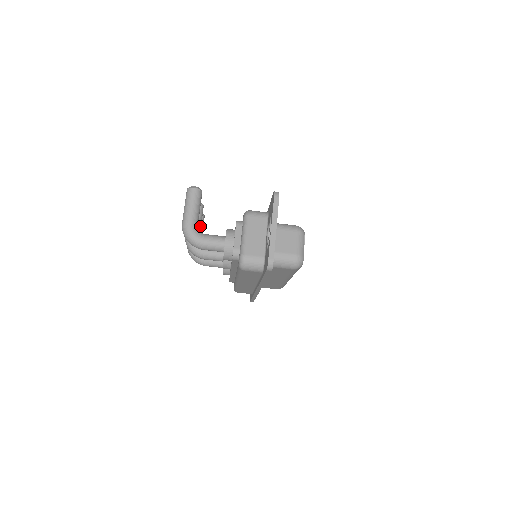
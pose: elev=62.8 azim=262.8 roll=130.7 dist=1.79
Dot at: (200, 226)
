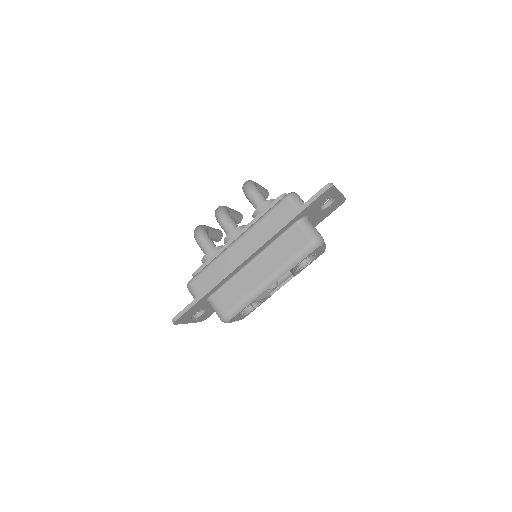
Dot at: (233, 217)
